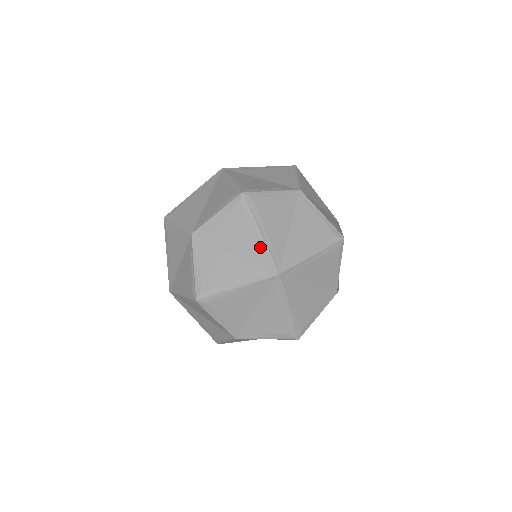
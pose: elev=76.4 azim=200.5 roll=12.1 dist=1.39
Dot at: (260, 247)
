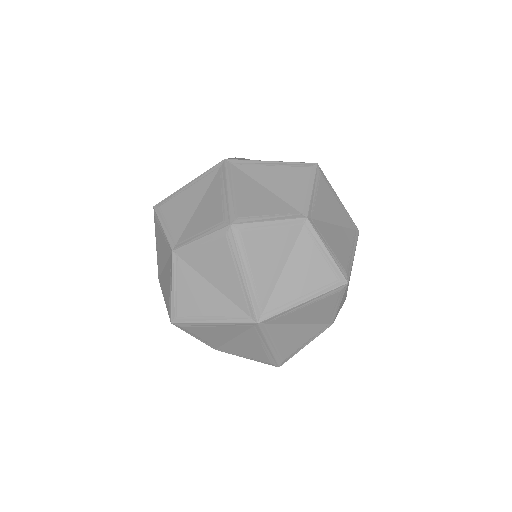
Dot at: (242, 290)
